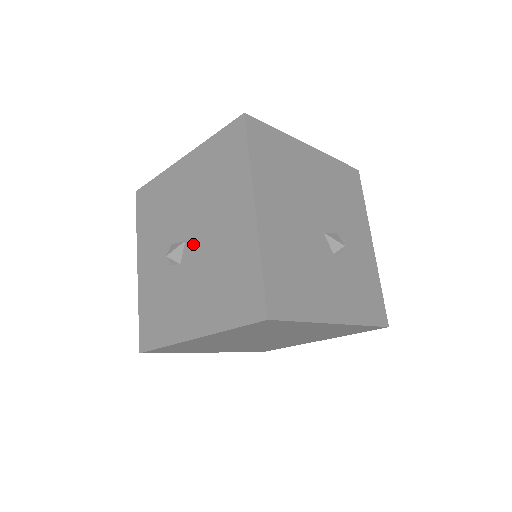
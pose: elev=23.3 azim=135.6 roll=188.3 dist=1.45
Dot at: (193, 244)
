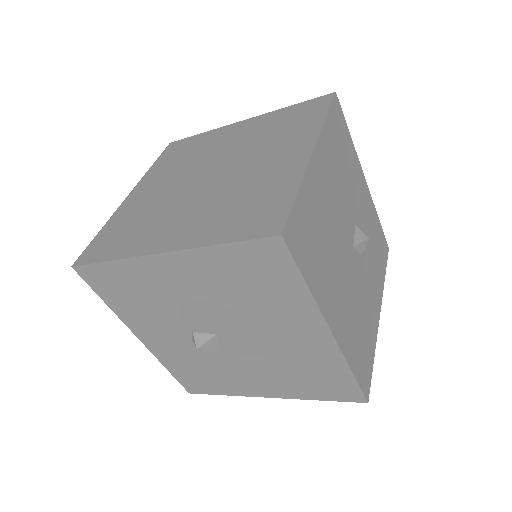
Dot at: (233, 340)
